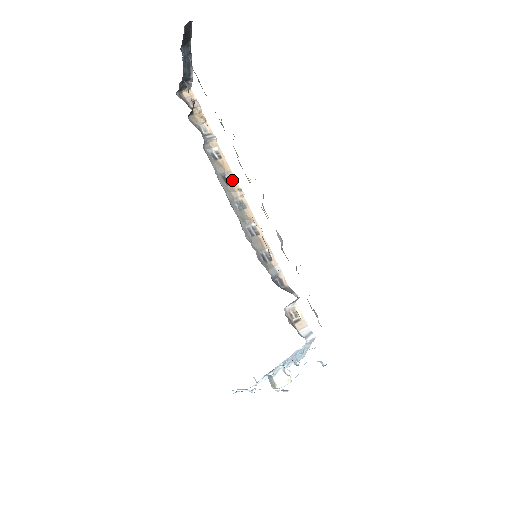
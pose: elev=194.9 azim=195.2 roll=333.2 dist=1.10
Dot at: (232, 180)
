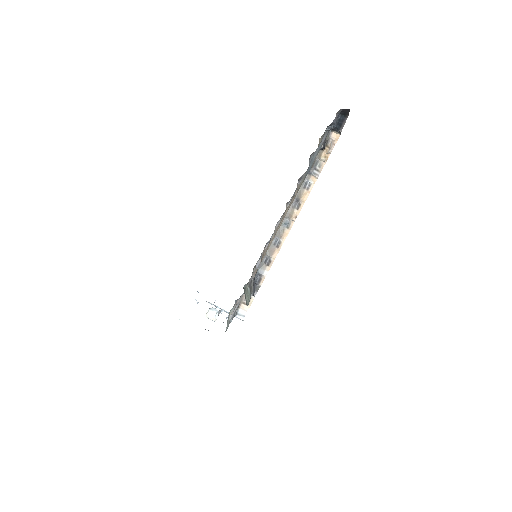
Dot at: (299, 207)
